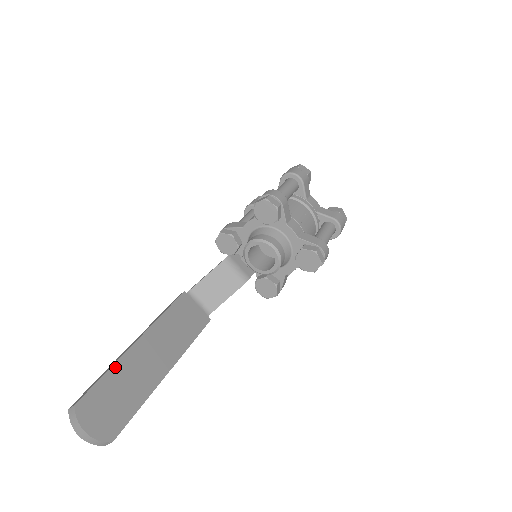
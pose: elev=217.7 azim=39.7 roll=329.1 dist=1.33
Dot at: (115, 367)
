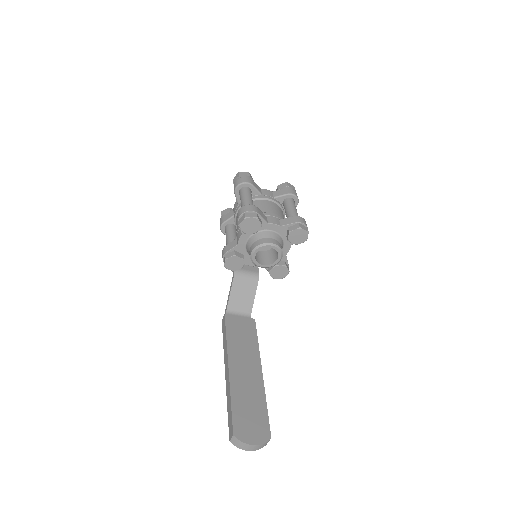
Dot at: (232, 395)
